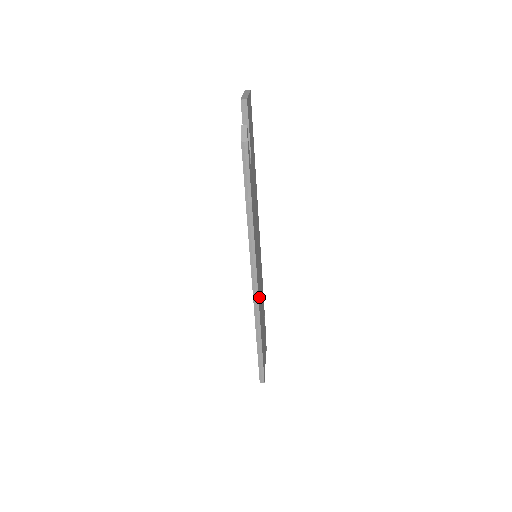
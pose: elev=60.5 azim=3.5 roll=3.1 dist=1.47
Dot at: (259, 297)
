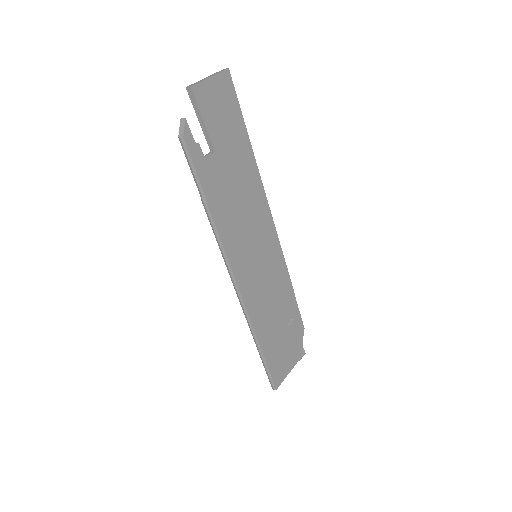
Dot at: (253, 302)
